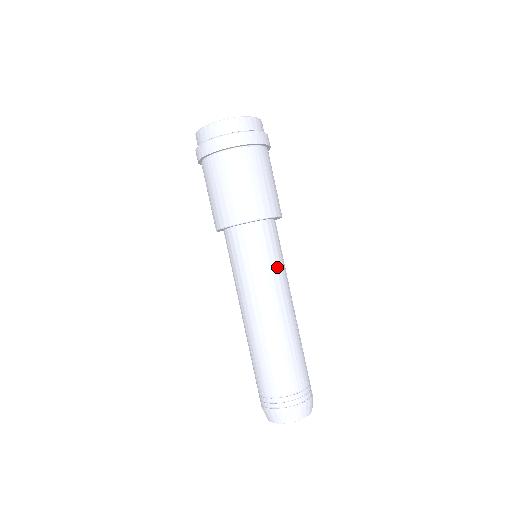
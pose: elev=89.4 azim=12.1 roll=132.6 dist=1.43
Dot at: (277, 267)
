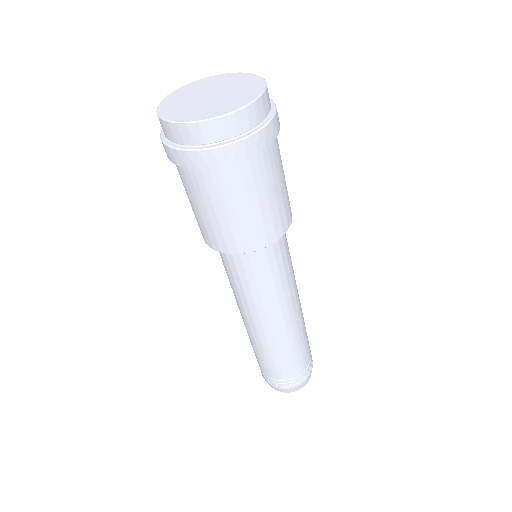
Dot at: (276, 287)
